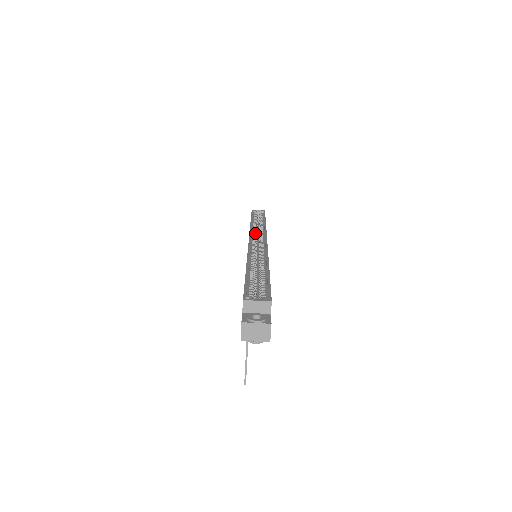
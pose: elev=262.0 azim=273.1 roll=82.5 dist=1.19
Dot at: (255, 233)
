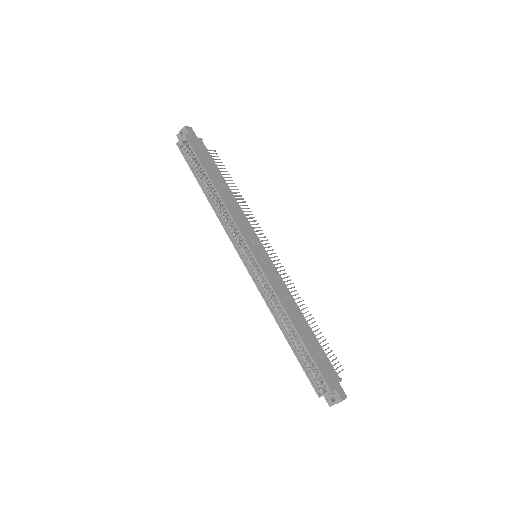
Dot at: (233, 235)
